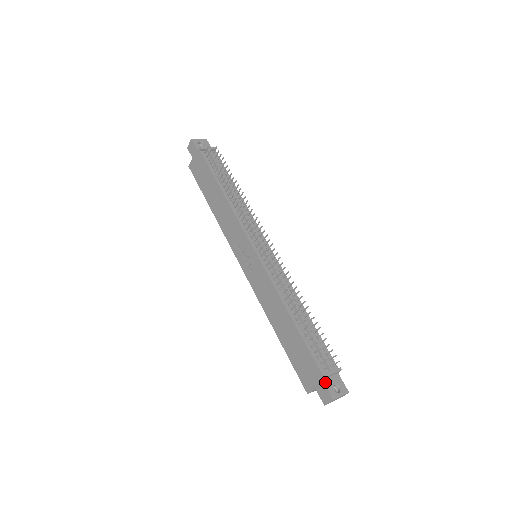
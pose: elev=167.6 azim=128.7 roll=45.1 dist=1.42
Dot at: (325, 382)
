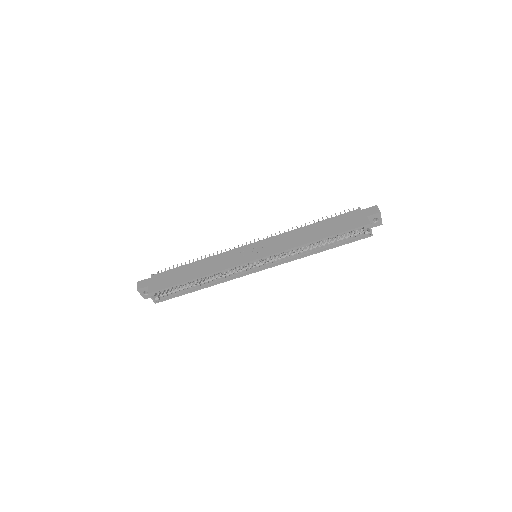
Dot at: (363, 210)
